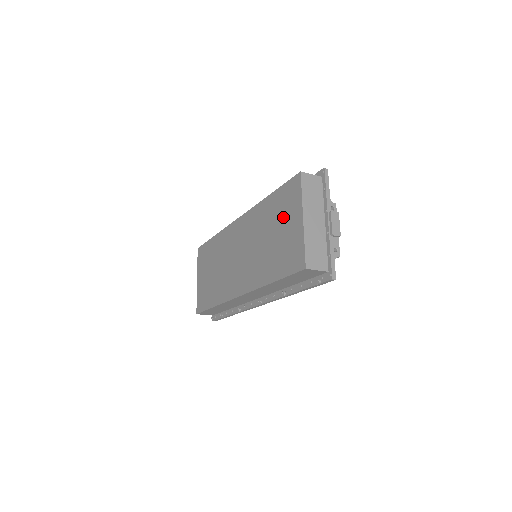
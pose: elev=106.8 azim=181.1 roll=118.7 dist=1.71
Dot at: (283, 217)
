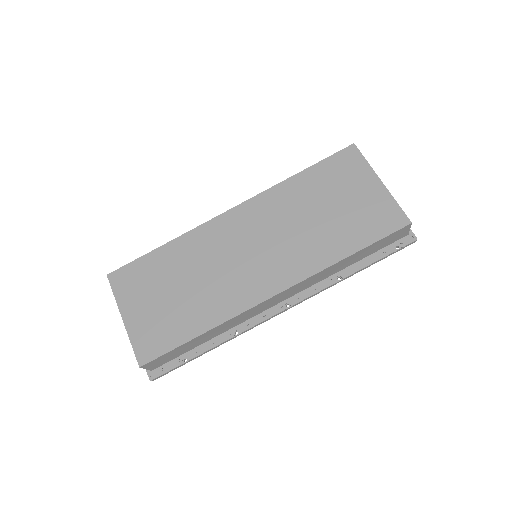
Dot at: (342, 187)
